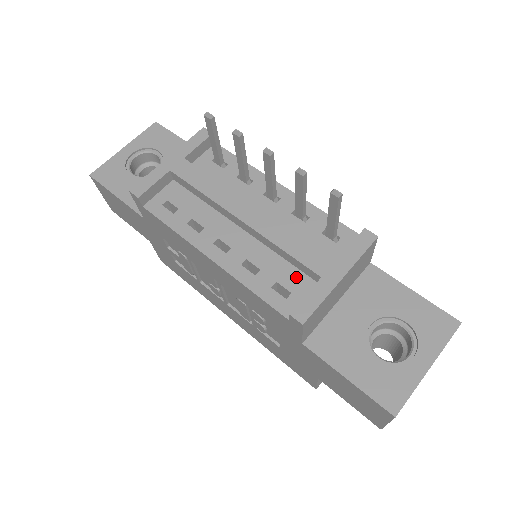
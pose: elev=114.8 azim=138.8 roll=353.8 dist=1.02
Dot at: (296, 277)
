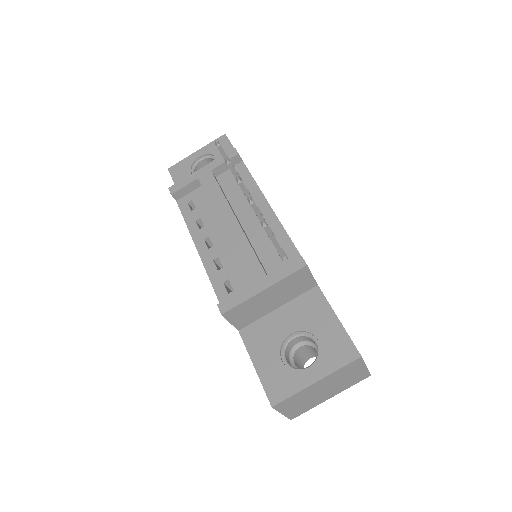
Dot at: (242, 280)
